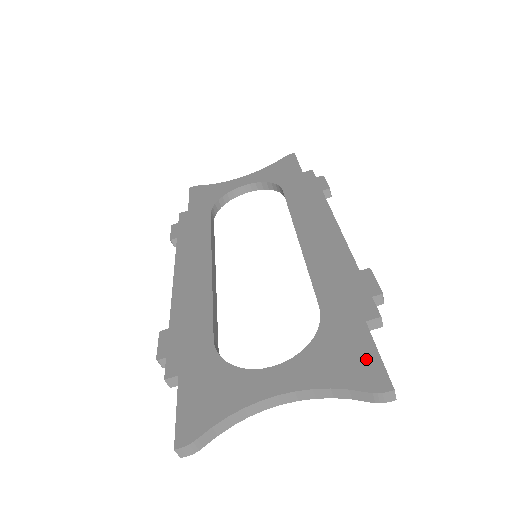
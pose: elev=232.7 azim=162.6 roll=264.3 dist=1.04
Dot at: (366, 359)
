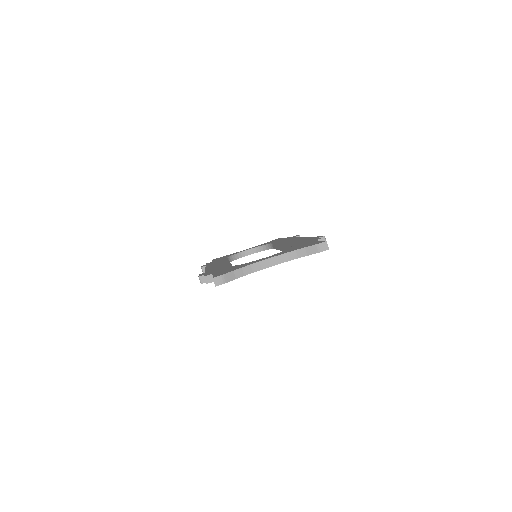
Dot at: occluded
